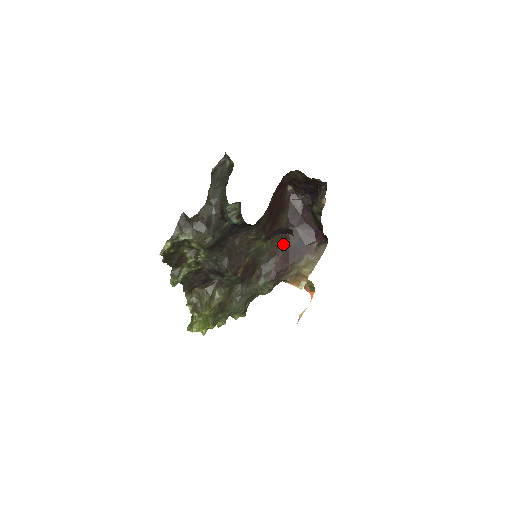
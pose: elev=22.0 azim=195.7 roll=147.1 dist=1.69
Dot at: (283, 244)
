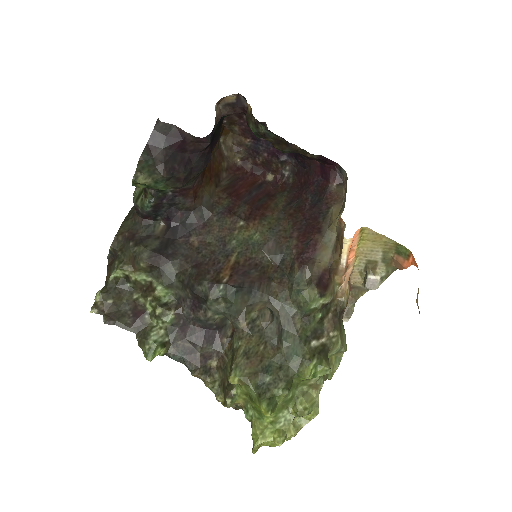
Dot at: (292, 223)
